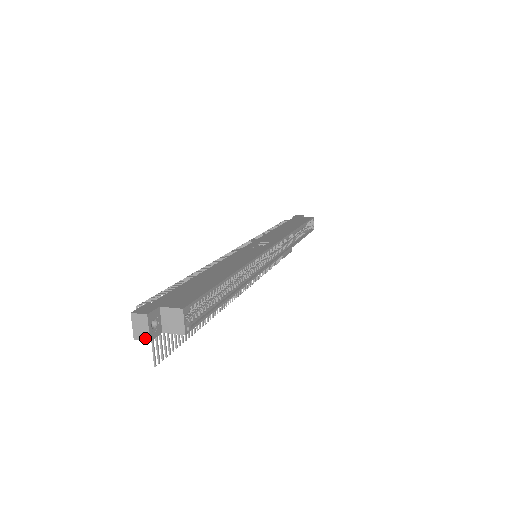
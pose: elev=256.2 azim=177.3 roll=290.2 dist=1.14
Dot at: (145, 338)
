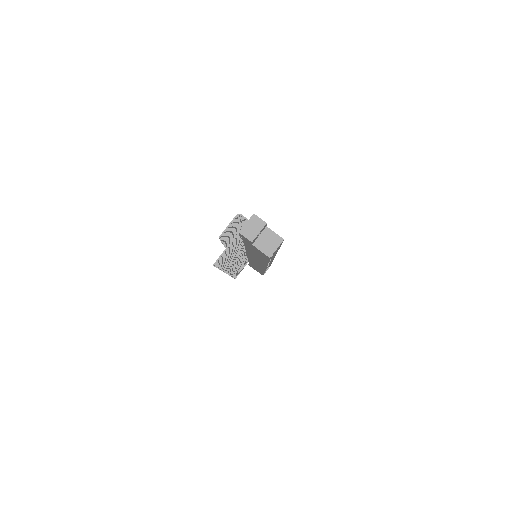
Dot at: (250, 237)
